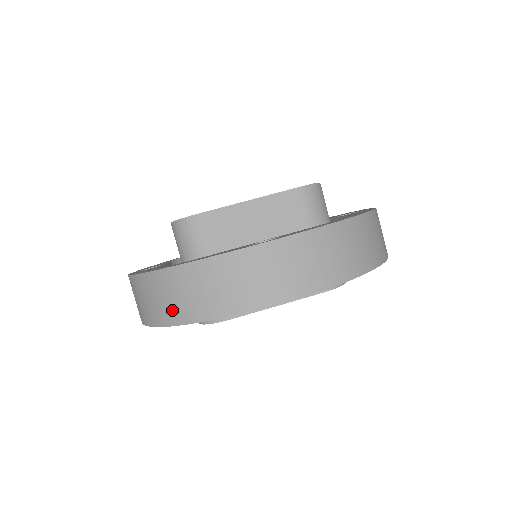
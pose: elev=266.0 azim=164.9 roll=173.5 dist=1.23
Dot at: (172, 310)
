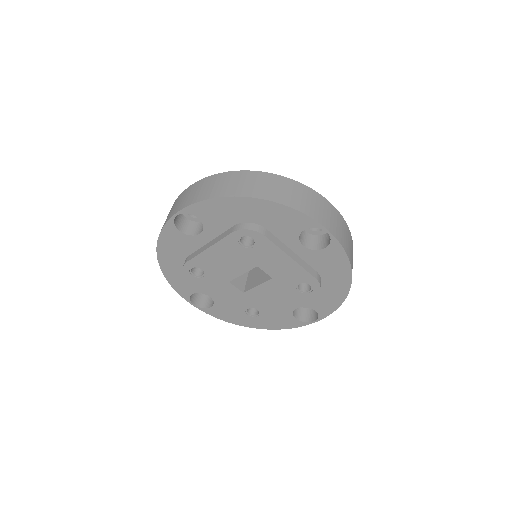
Dot at: occluded
